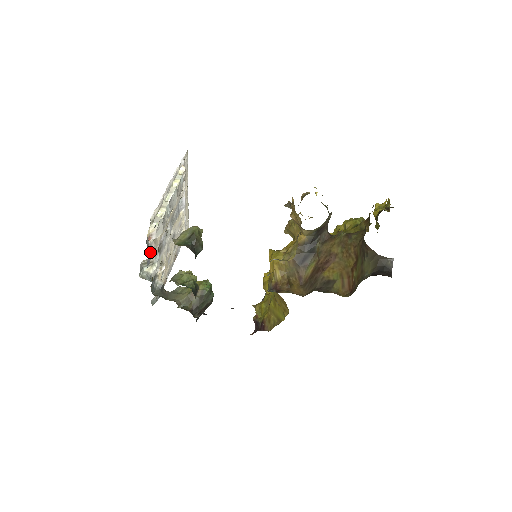
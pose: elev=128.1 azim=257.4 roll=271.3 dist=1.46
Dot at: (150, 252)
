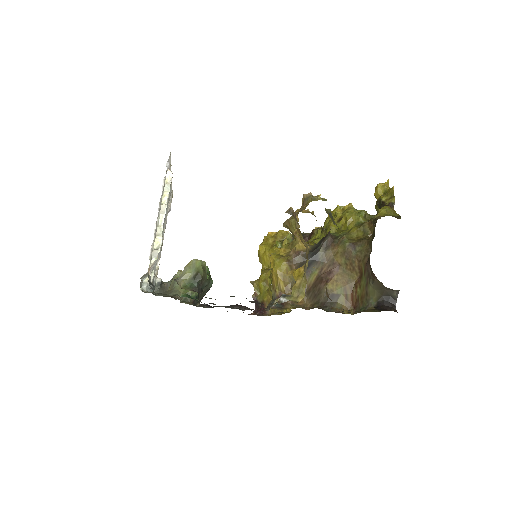
Dot at: (150, 274)
